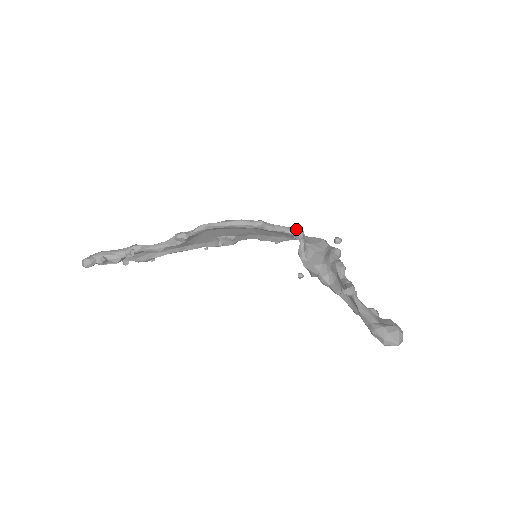
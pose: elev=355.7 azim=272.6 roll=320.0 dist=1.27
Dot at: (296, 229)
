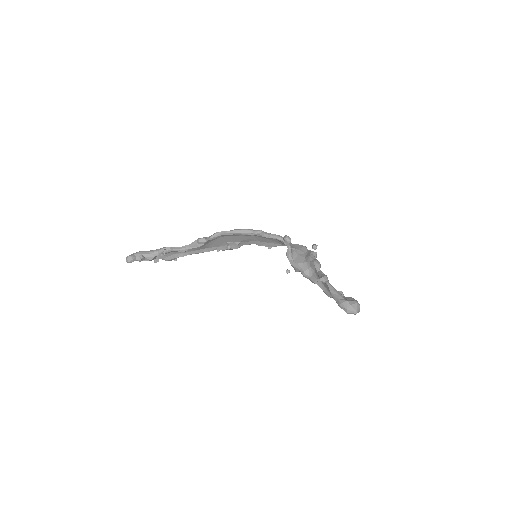
Dot at: (286, 236)
